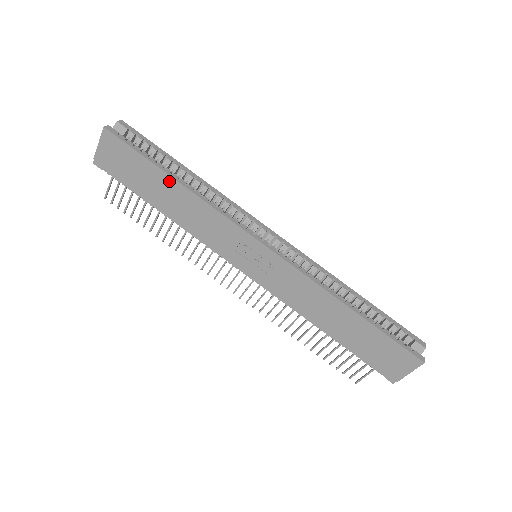
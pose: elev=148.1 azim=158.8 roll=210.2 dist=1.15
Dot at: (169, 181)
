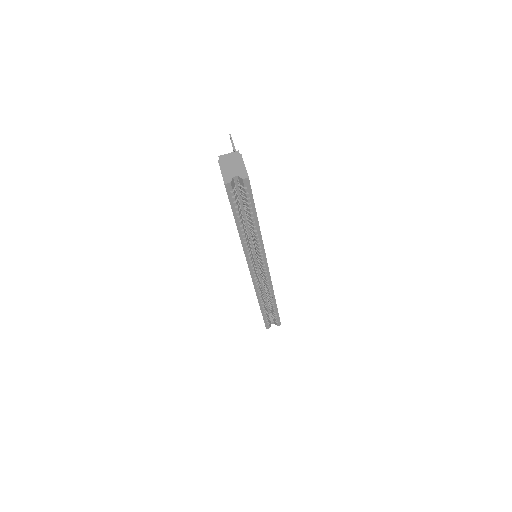
Dot at: (236, 225)
